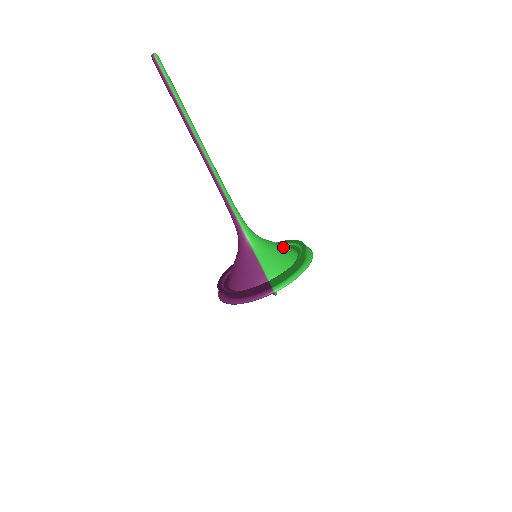
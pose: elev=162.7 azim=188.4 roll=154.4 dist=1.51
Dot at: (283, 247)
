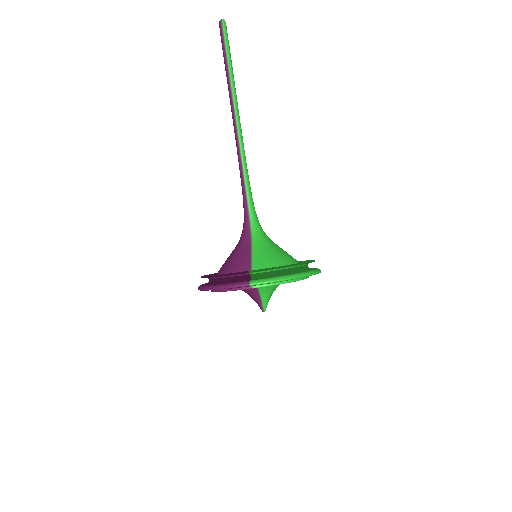
Dot at: (288, 254)
